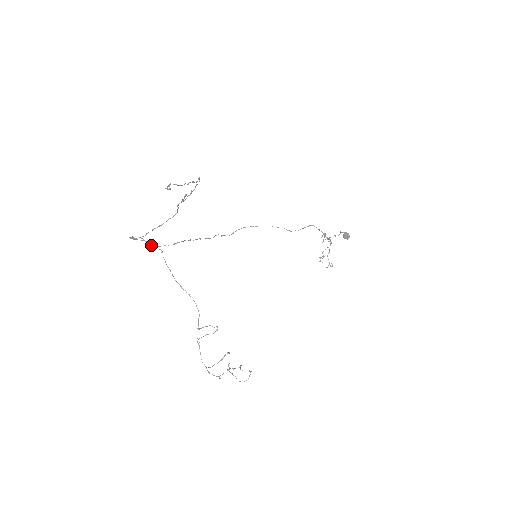
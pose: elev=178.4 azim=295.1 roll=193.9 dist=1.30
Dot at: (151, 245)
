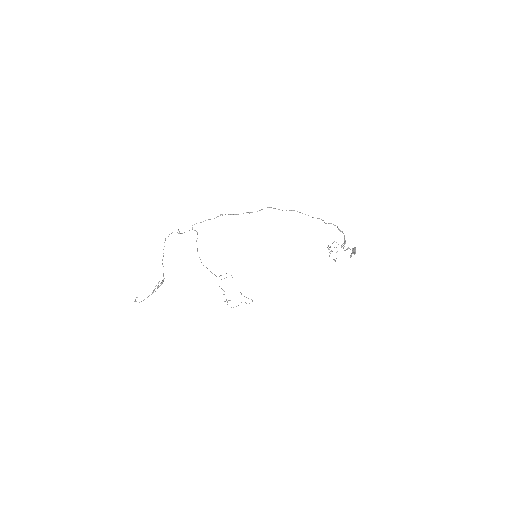
Dot at: occluded
